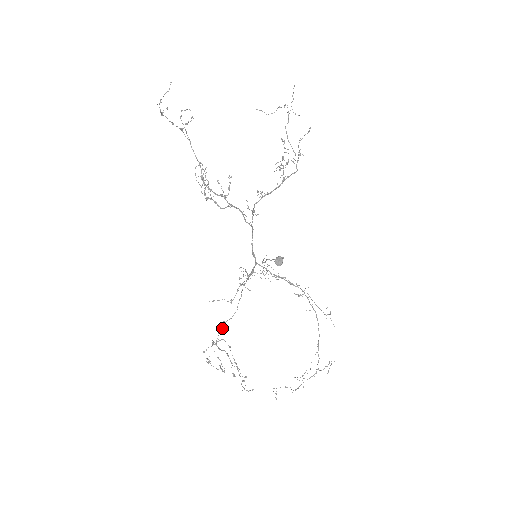
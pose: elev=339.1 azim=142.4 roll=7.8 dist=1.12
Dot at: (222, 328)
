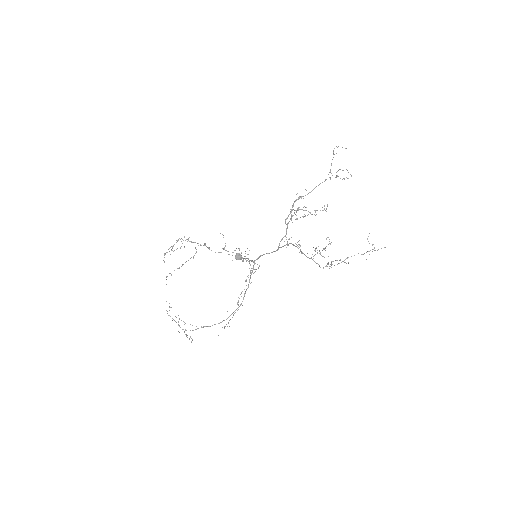
Dot at: occluded
